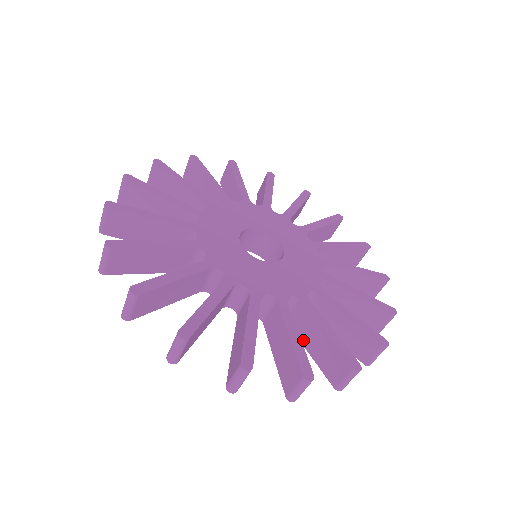
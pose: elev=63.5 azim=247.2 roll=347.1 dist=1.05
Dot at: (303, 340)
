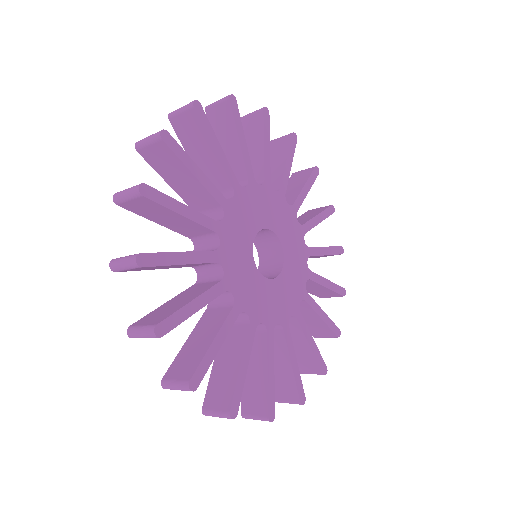
Dot at: occluded
